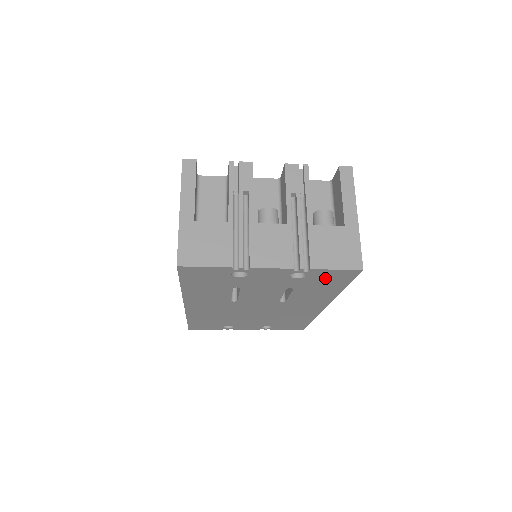
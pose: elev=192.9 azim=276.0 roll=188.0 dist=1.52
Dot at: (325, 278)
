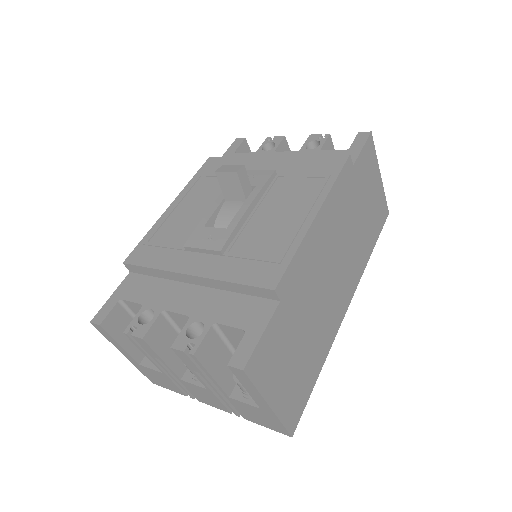
Dot at: occluded
